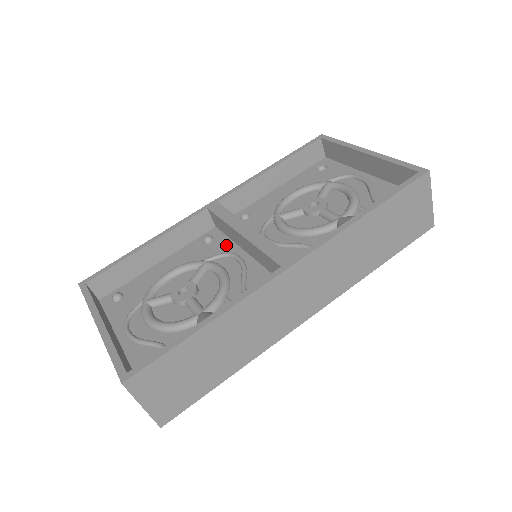
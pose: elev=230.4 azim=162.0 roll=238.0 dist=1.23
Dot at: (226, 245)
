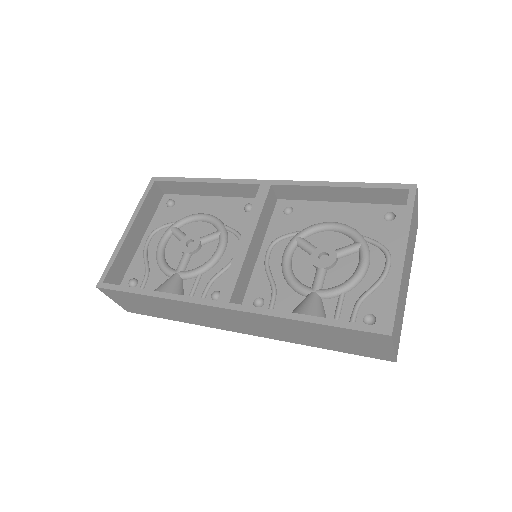
Dot at: occluded
